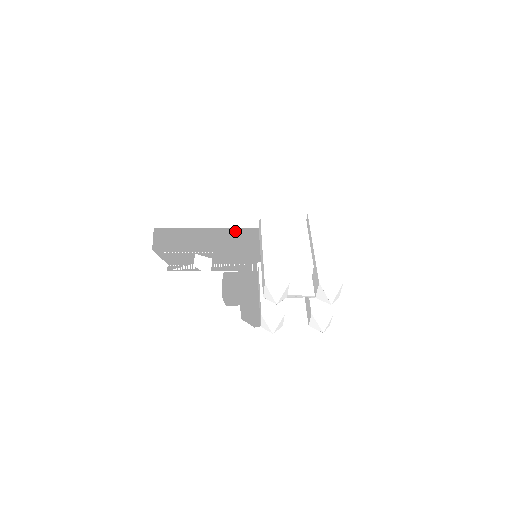
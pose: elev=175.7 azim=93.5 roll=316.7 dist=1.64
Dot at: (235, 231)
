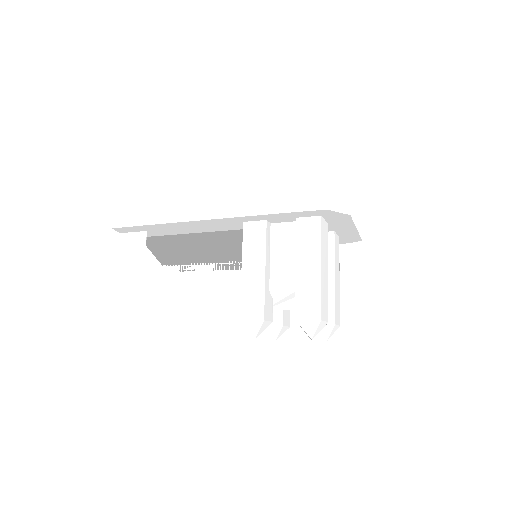
Dot at: (228, 235)
